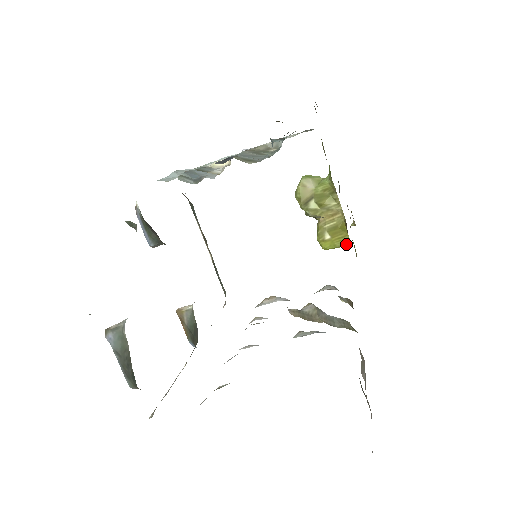
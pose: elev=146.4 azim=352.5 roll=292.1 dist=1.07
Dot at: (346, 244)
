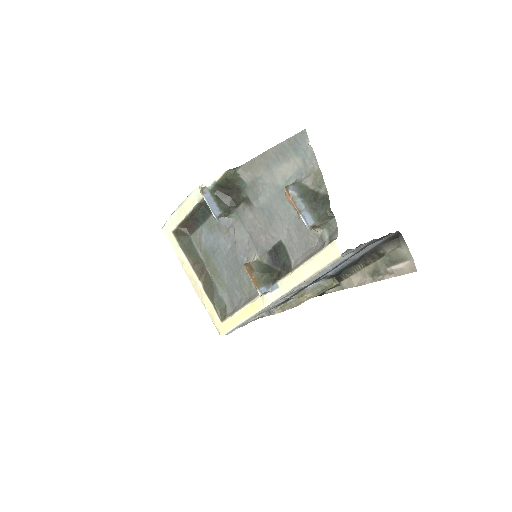
Dot at: occluded
